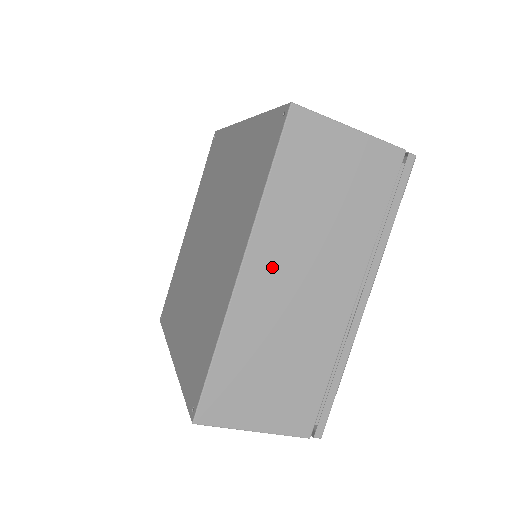
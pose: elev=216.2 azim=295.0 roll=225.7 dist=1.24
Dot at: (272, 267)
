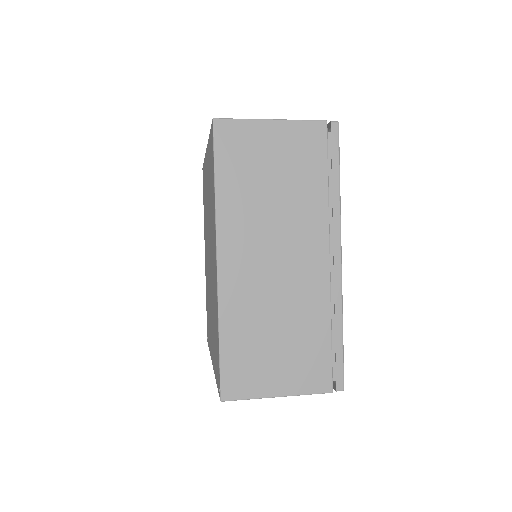
Dot at: (243, 252)
